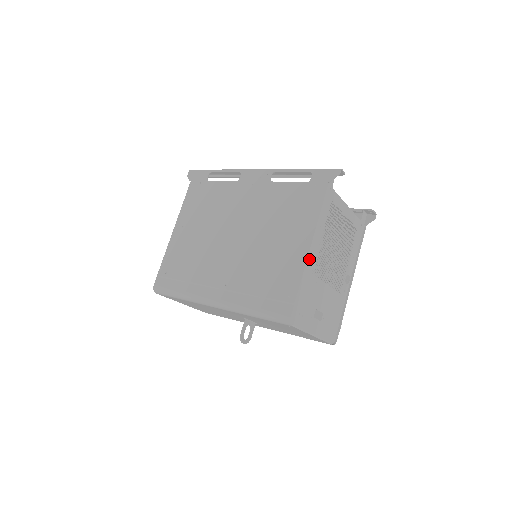
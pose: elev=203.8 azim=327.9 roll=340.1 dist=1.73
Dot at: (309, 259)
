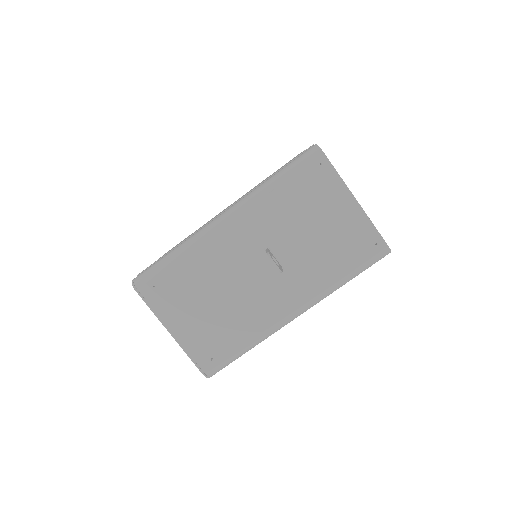
Dot at: occluded
